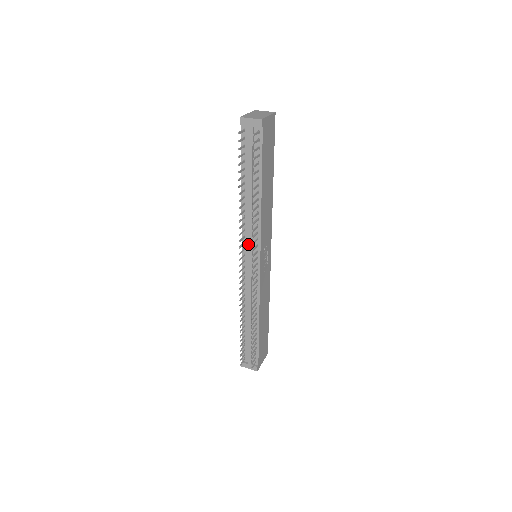
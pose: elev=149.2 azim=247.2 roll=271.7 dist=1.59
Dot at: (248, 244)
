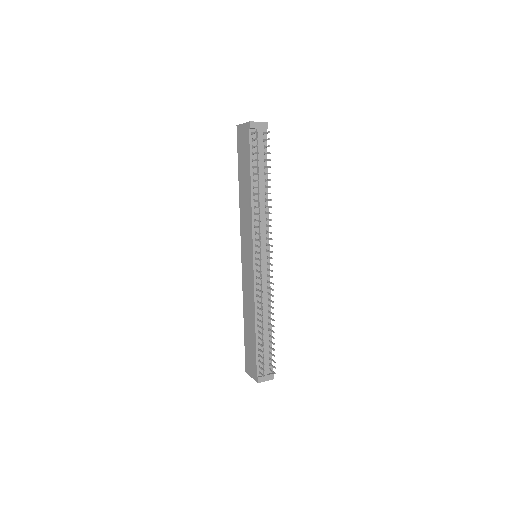
Dot at: (260, 239)
